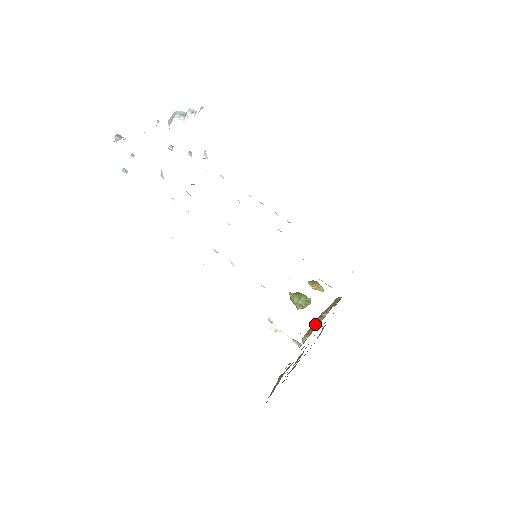
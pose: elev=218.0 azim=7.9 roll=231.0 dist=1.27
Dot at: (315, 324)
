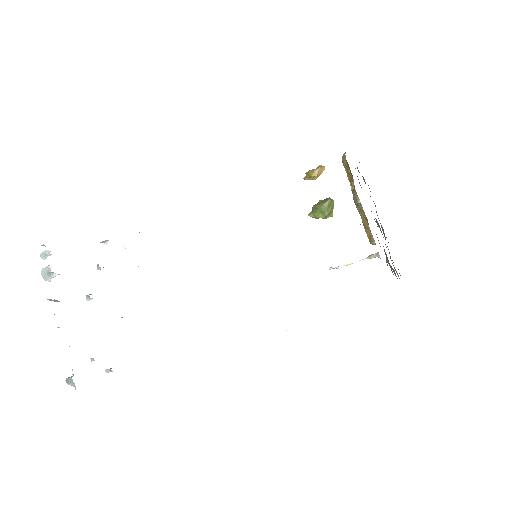
Dot at: (362, 219)
